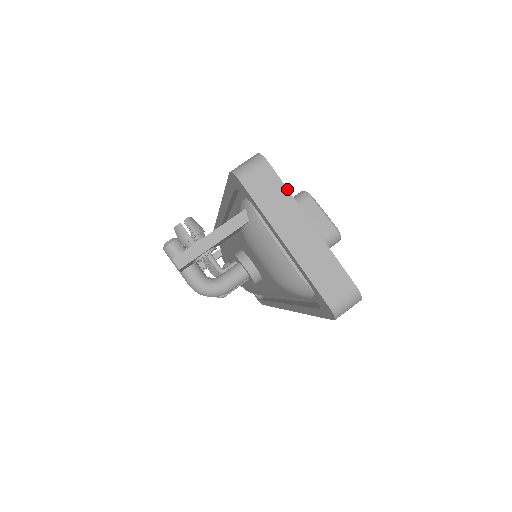
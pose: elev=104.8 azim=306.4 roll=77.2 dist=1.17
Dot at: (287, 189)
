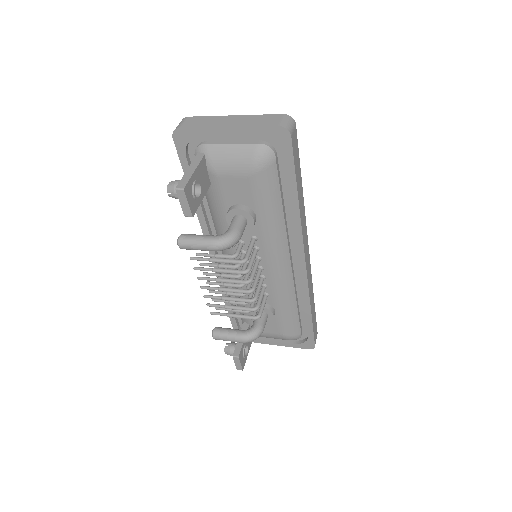
Dot at: (207, 116)
